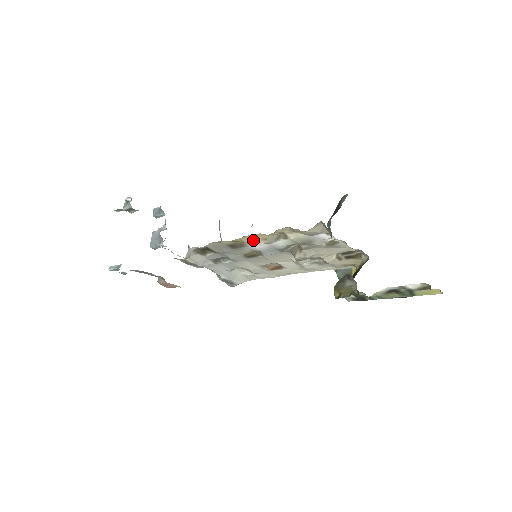
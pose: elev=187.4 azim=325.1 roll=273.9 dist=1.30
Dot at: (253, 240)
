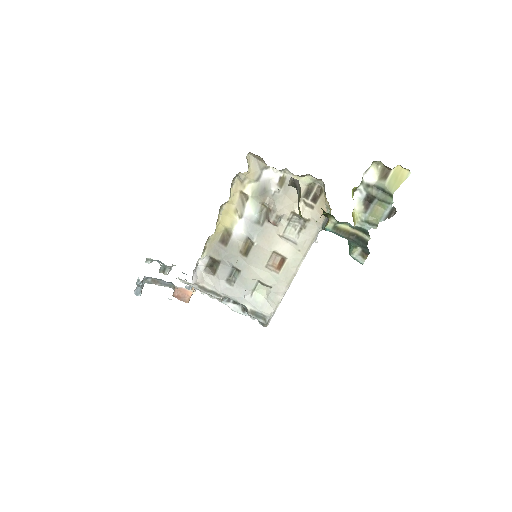
Dot at: (230, 219)
